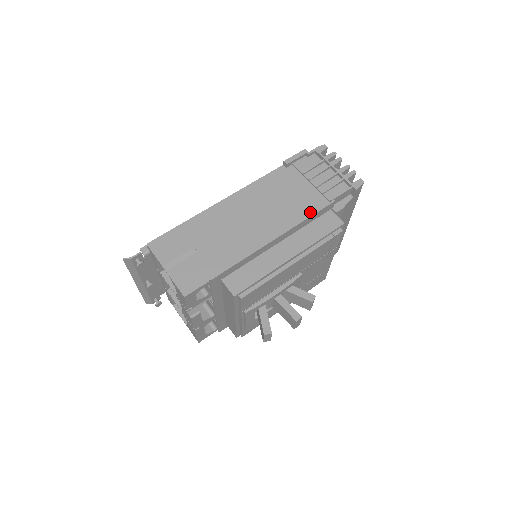
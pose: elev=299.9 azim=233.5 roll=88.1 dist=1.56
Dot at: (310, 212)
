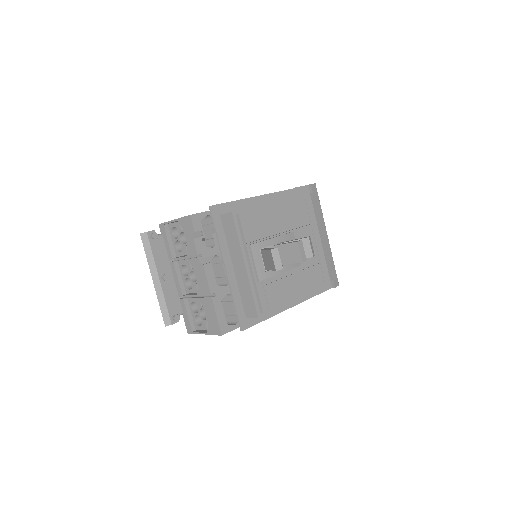
Dot at: occluded
